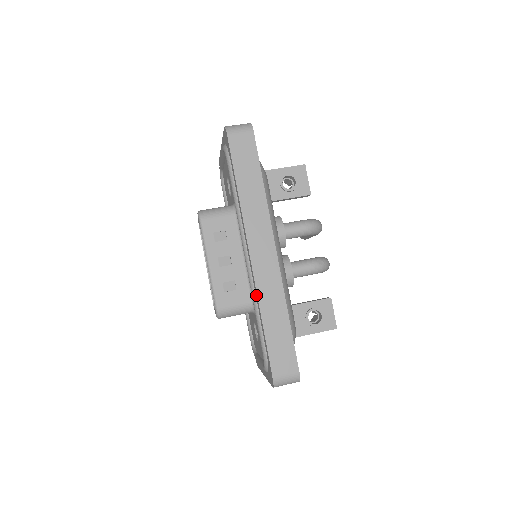
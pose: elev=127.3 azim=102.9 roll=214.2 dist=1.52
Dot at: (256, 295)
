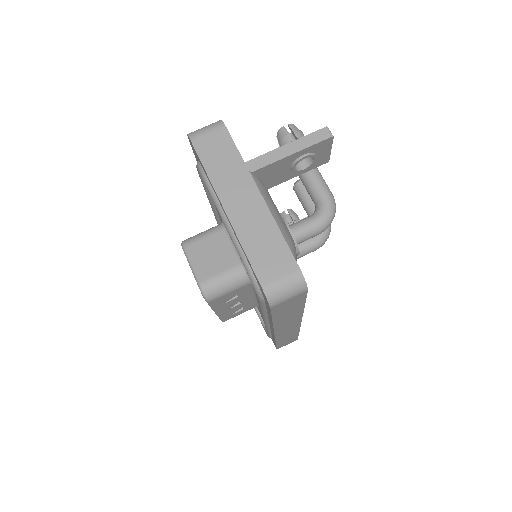
Dot at: (273, 336)
